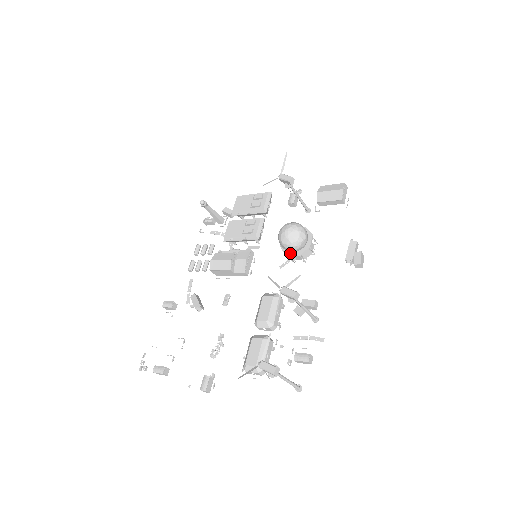
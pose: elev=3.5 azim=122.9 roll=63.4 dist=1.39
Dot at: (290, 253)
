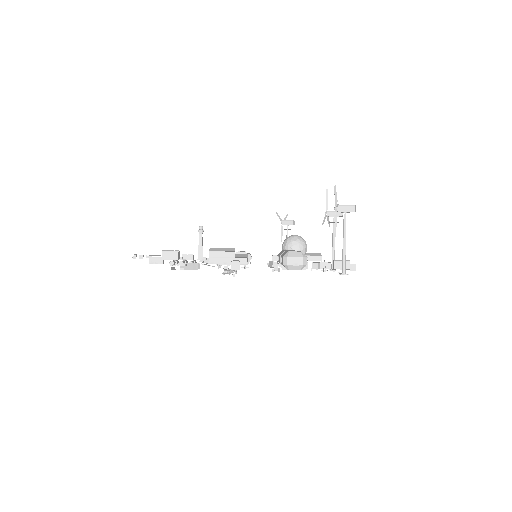
Dot at: occluded
